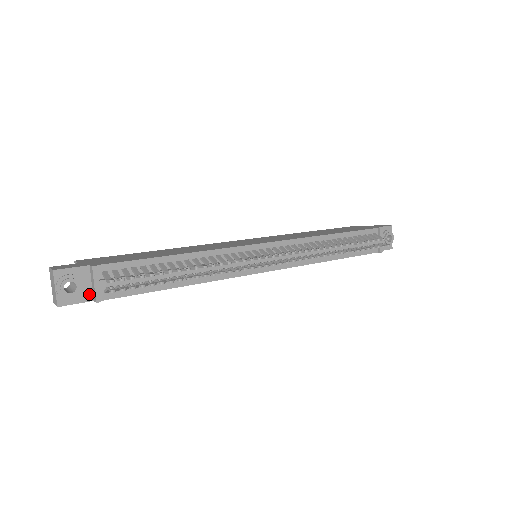
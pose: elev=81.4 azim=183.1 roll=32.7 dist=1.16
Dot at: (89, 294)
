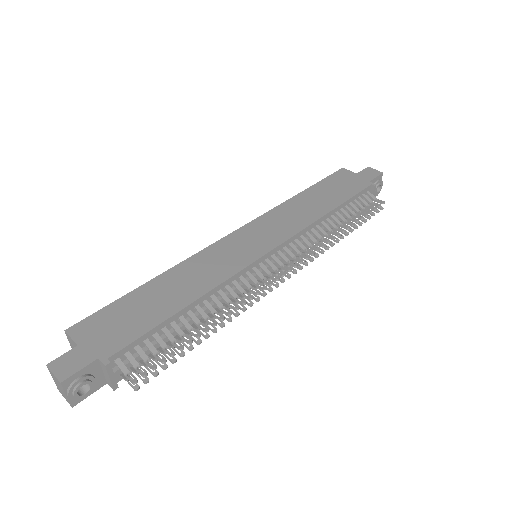
Dot at: (102, 381)
